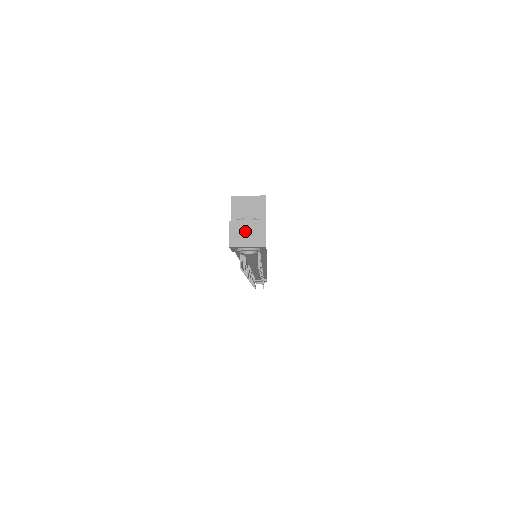
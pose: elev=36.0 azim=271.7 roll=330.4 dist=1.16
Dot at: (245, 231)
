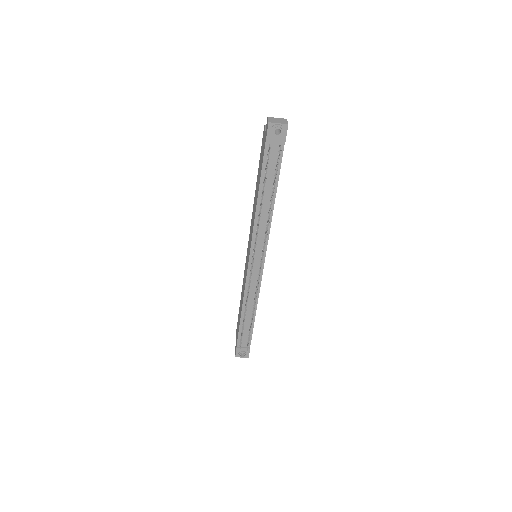
Dot at: (276, 120)
